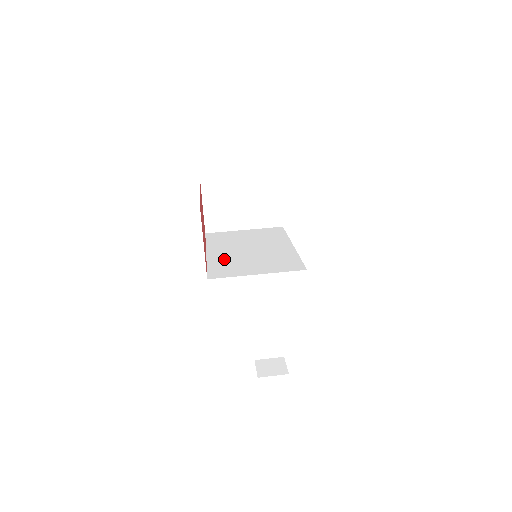
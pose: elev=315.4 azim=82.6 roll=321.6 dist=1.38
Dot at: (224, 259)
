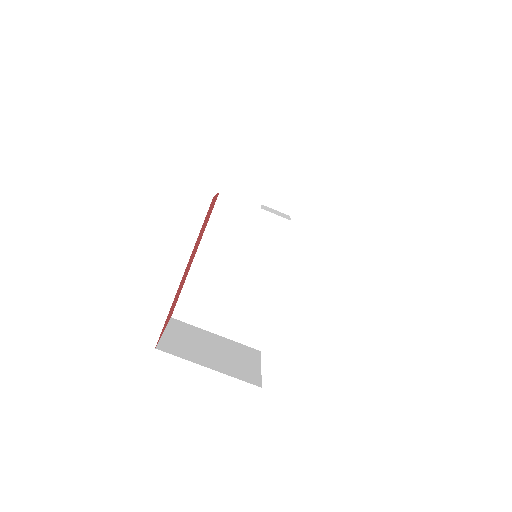
Dot at: (204, 284)
